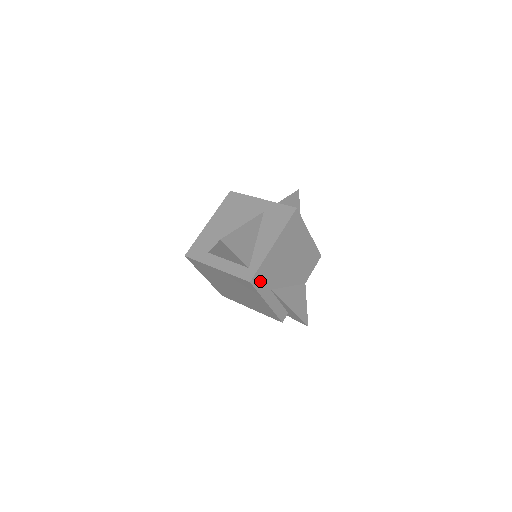
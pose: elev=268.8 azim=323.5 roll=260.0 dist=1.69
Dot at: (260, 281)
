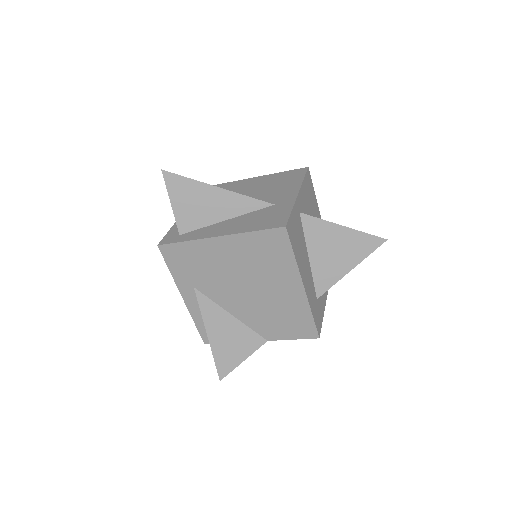
Dot at: (177, 260)
